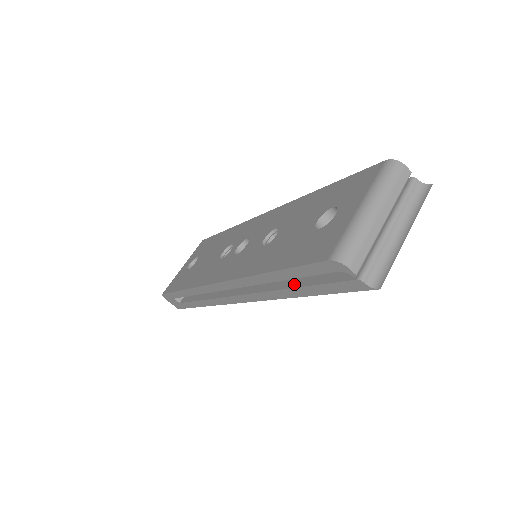
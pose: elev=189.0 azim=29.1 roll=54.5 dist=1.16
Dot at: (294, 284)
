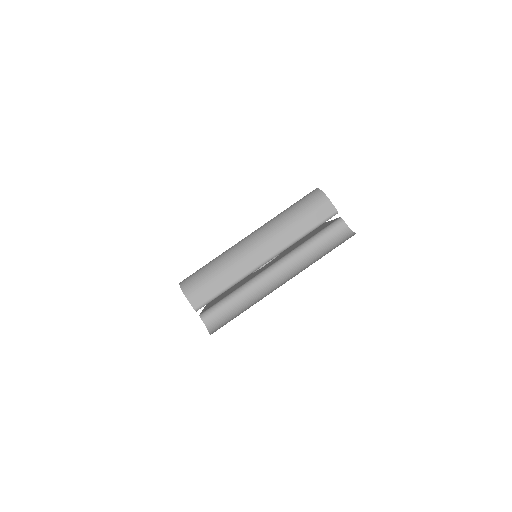
Dot at: occluded
